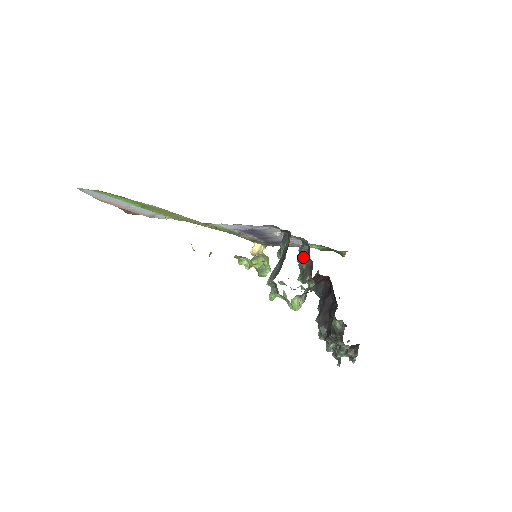
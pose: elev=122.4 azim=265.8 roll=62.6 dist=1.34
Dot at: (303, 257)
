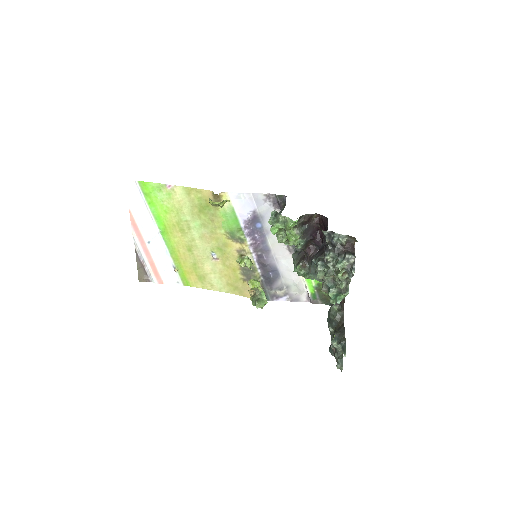
Dot at: (297, 253)
